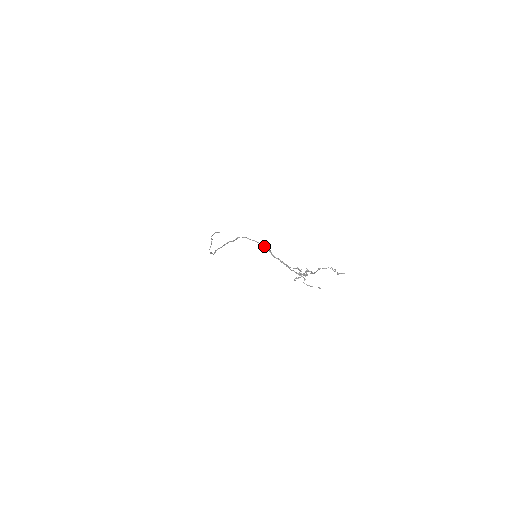
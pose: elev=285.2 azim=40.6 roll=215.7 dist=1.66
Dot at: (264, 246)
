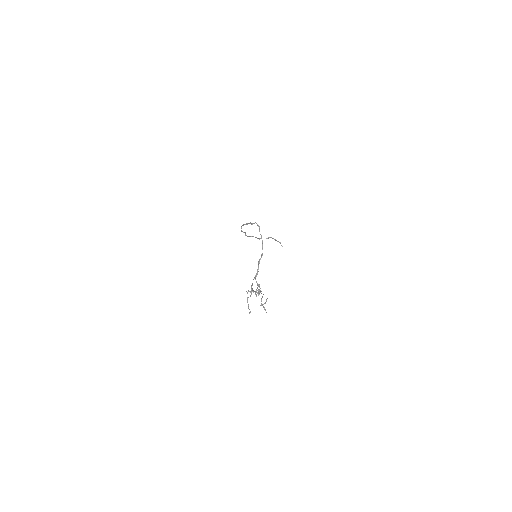
Dot at: occluded
